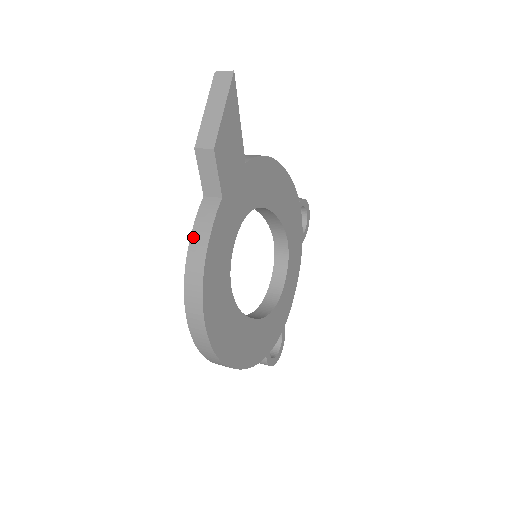
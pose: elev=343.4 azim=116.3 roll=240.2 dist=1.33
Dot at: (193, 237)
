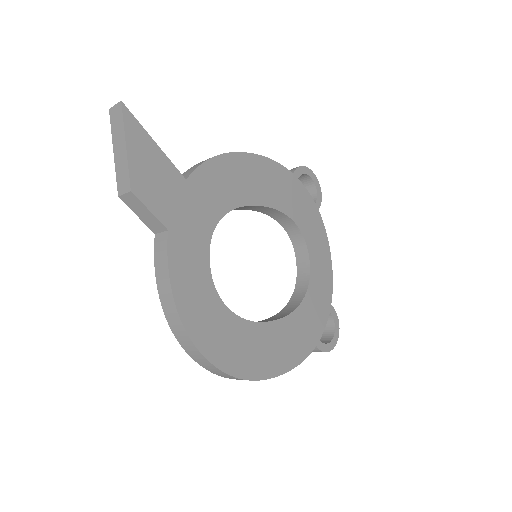
Dot at: (158, 280)
